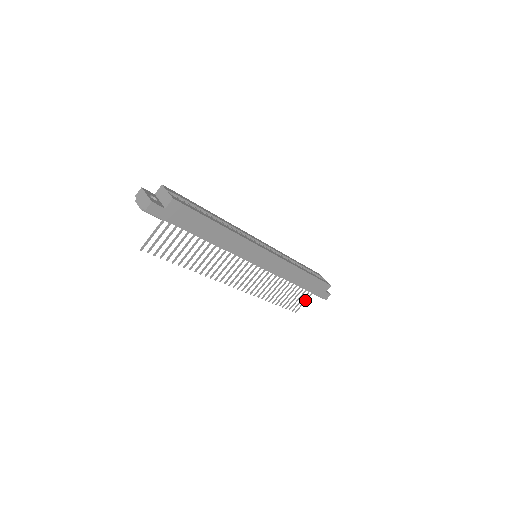
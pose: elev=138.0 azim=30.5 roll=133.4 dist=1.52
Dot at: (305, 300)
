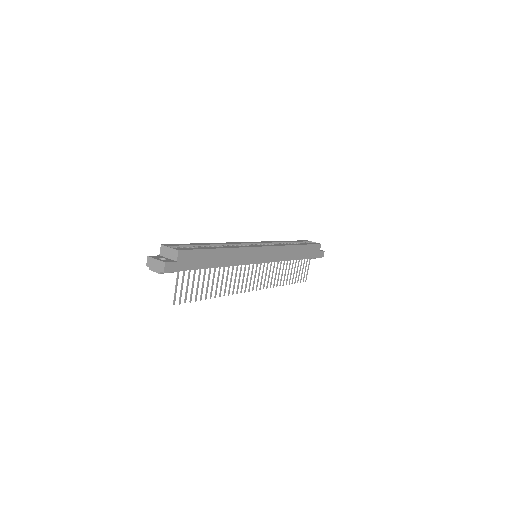
Dot at: (308, 267)
